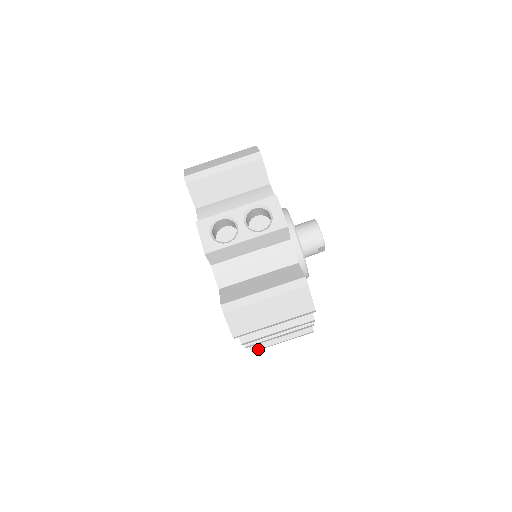
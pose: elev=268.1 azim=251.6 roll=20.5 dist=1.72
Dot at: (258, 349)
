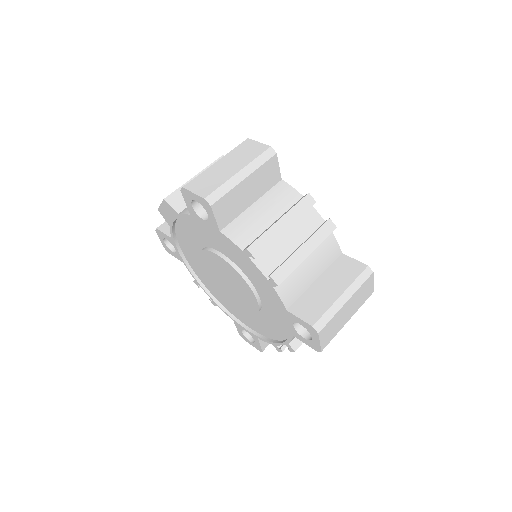
Dot at: (319, 319)
